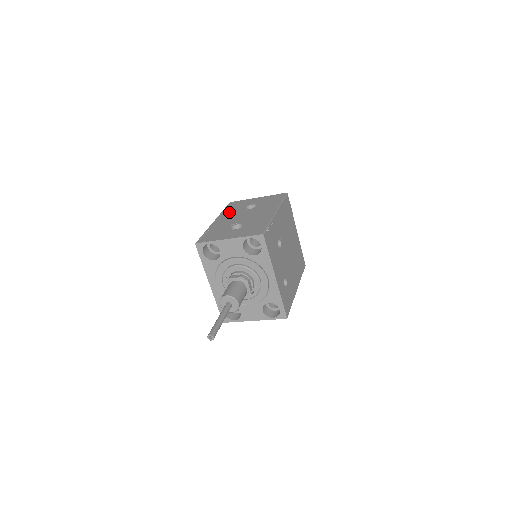
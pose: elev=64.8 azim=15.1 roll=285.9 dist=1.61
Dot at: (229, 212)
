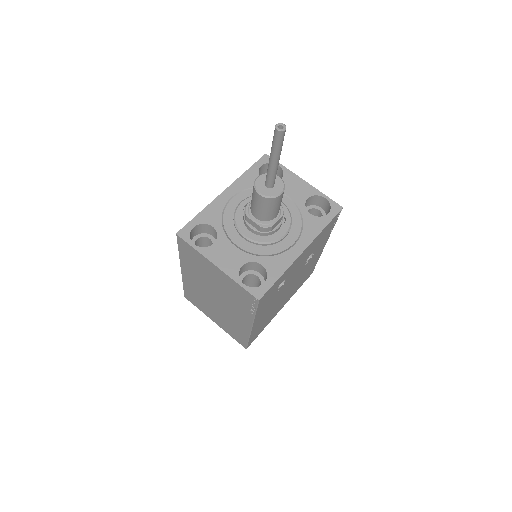
Dot at: occluded
